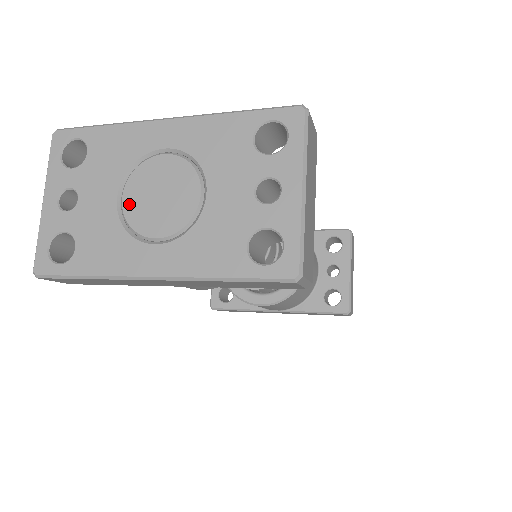
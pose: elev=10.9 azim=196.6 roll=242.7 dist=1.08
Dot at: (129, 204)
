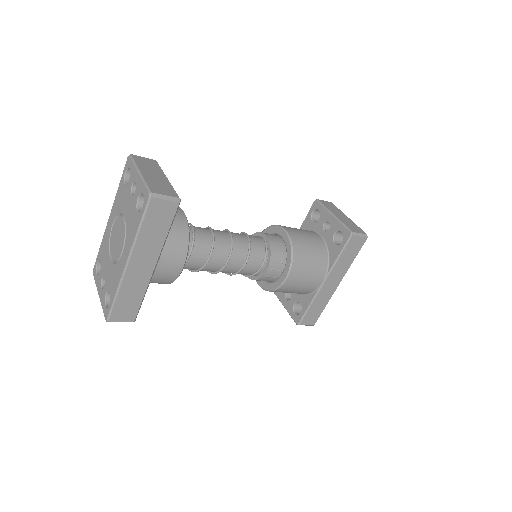
Dot at: (113, 255)
